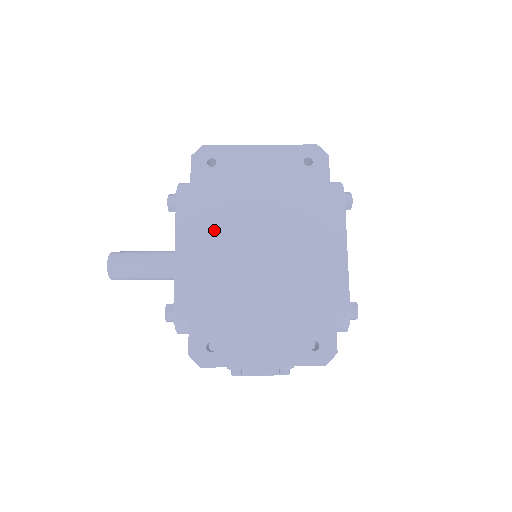
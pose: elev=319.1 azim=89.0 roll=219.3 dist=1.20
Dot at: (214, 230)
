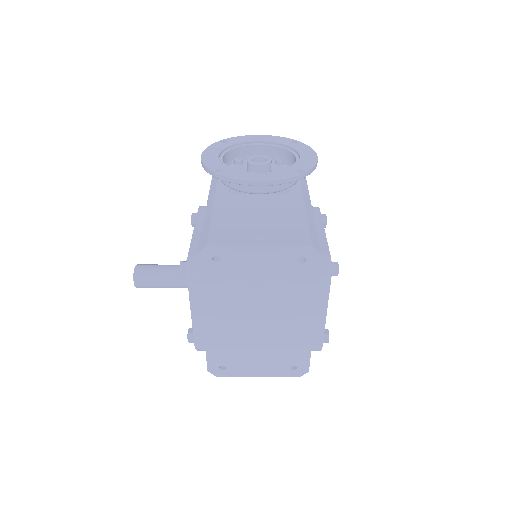
Dot at: (221, 306)
